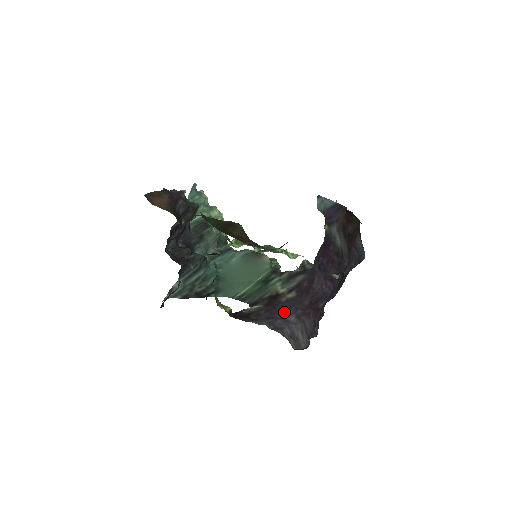
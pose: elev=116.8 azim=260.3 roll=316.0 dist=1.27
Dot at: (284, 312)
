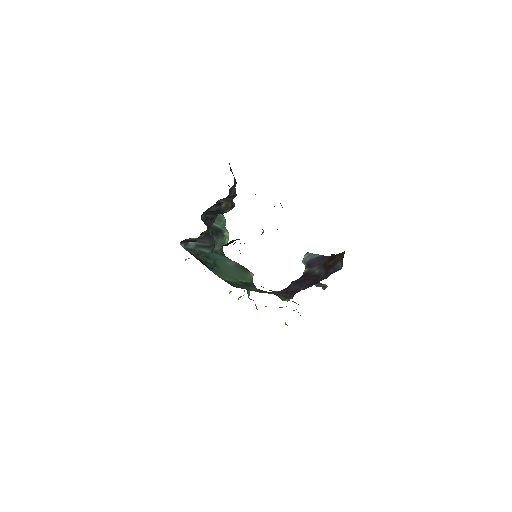
Dot at: occluded
